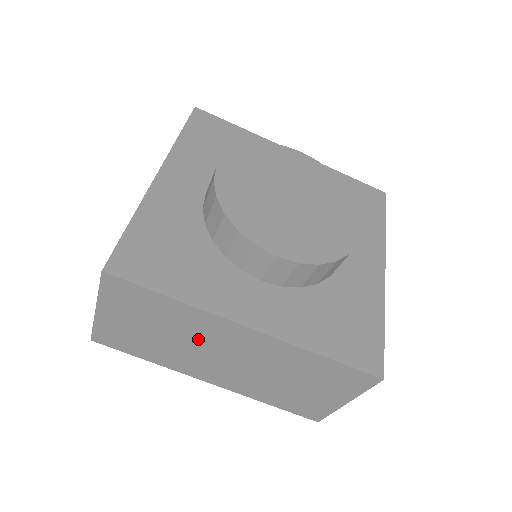
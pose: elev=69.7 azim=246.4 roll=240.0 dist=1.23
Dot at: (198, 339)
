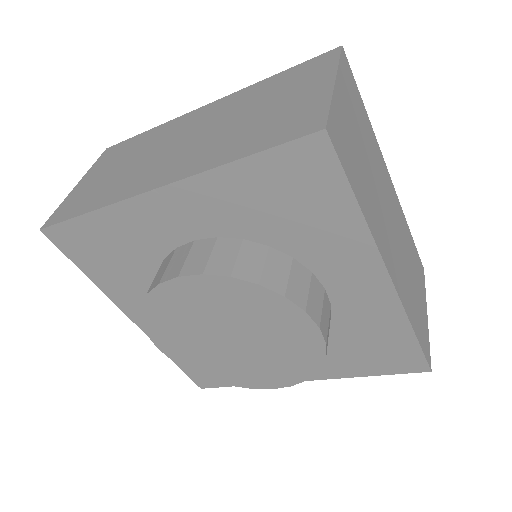
Dot at: occluded
